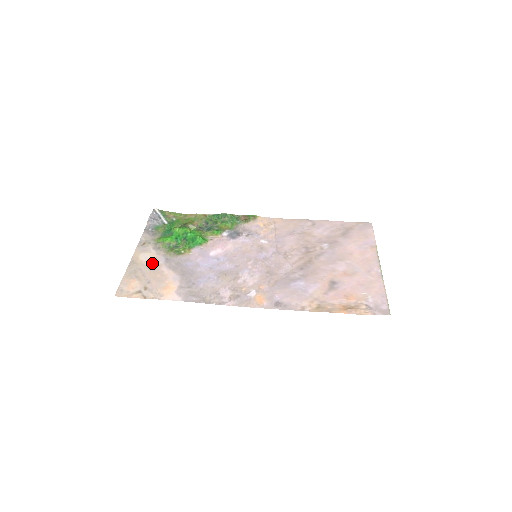
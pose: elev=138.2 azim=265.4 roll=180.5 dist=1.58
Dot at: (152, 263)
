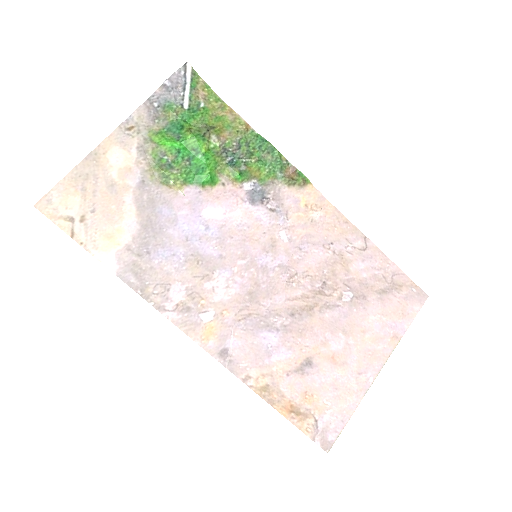
Dot at: (119, 176)
